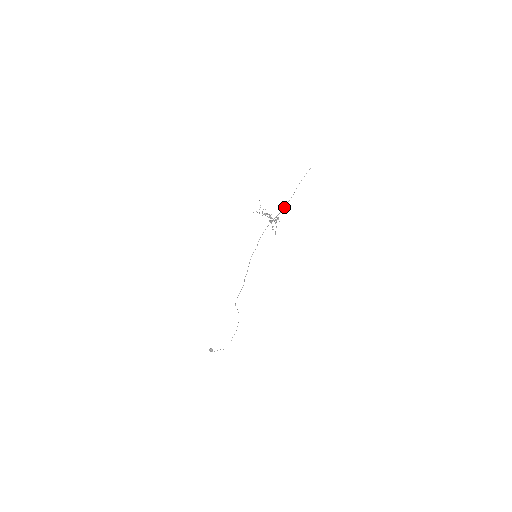
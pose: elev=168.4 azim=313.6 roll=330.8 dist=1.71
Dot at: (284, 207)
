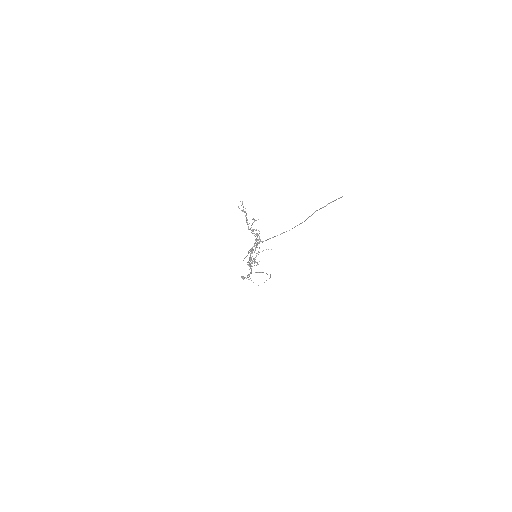
Dot at: occluded
